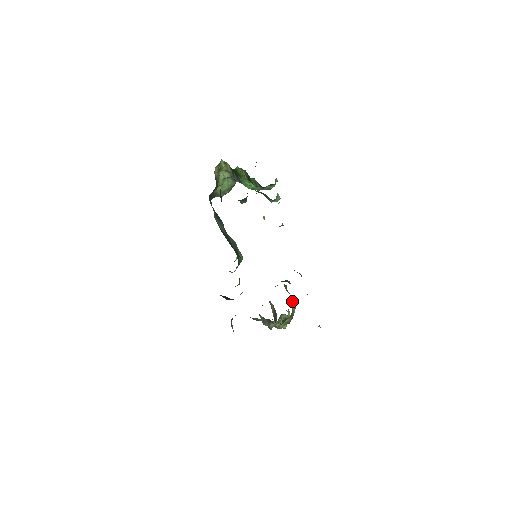
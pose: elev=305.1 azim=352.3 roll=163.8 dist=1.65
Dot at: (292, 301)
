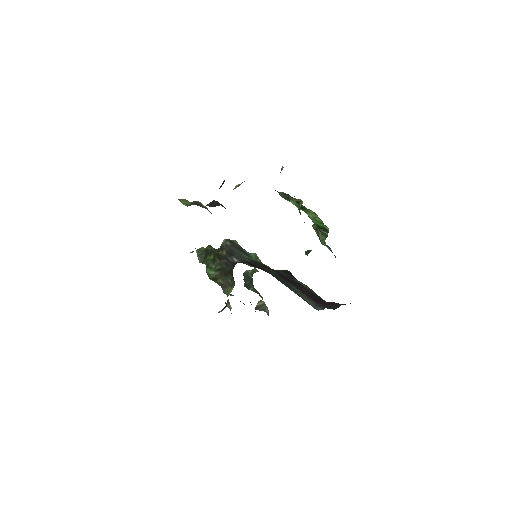
Dot at: occluded
